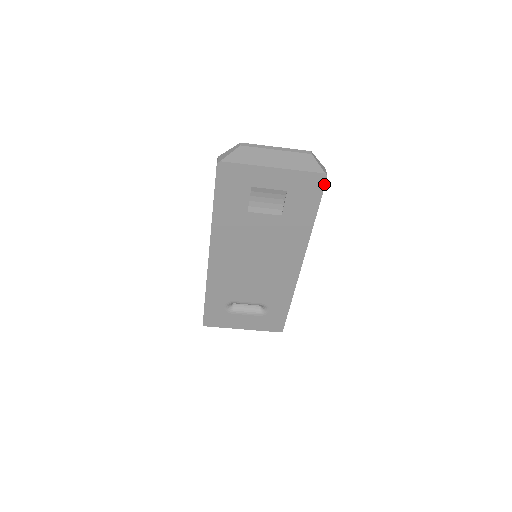
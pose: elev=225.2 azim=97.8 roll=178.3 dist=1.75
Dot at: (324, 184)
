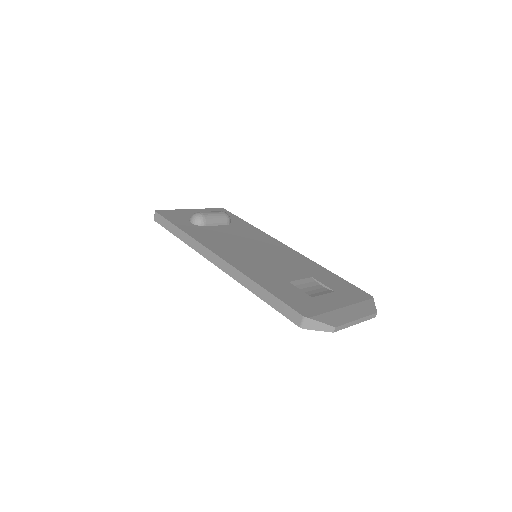
Dot at: occluded
